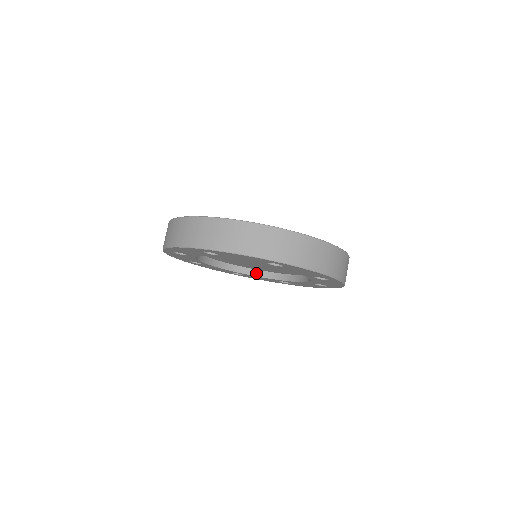
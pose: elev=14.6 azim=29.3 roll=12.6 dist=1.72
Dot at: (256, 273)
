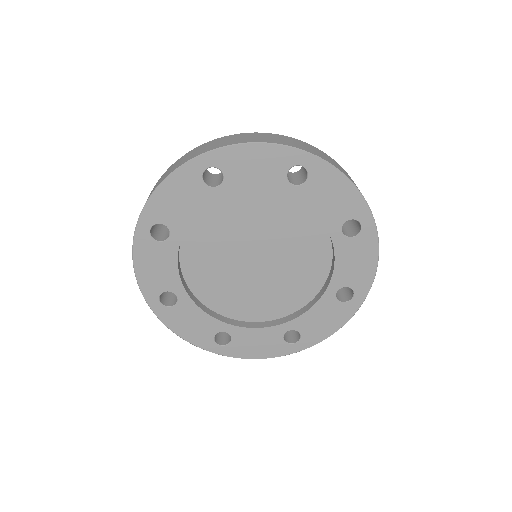
Dot at: (251, 325)
